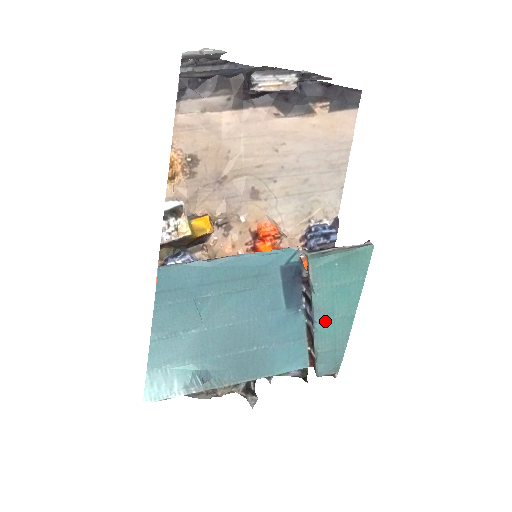
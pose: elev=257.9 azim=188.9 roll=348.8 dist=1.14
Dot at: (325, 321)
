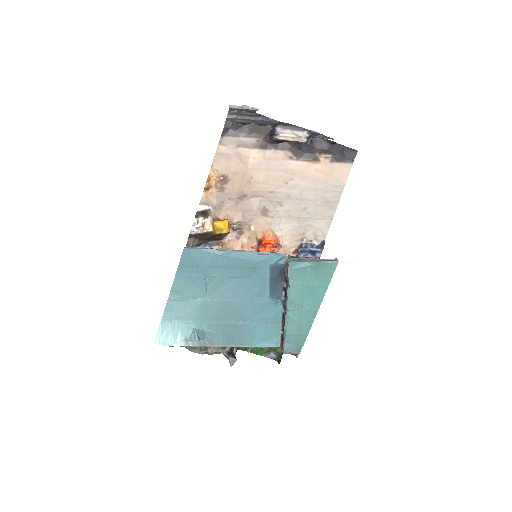
Dot at: (295, 311)
